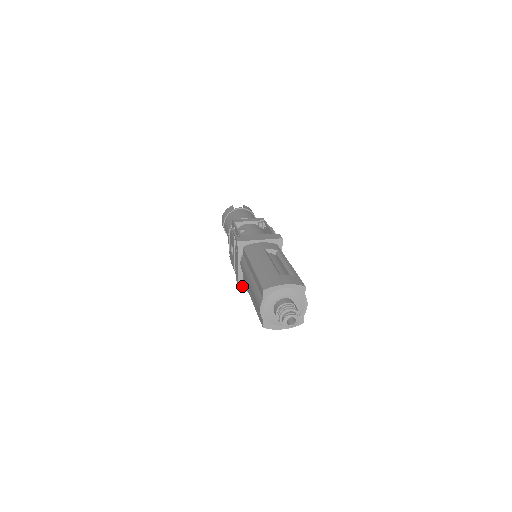
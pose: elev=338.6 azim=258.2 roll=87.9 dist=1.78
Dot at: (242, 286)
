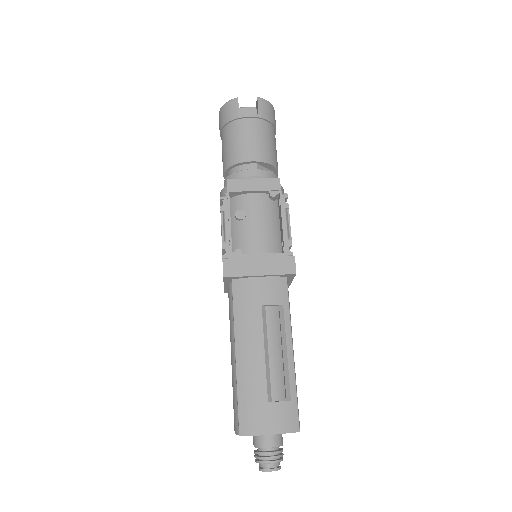
Dot at: occluded
